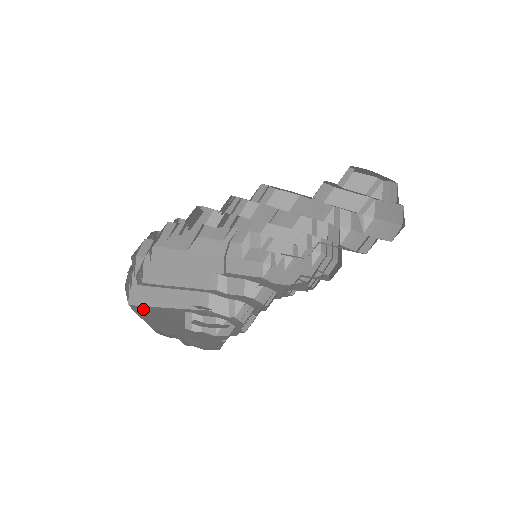
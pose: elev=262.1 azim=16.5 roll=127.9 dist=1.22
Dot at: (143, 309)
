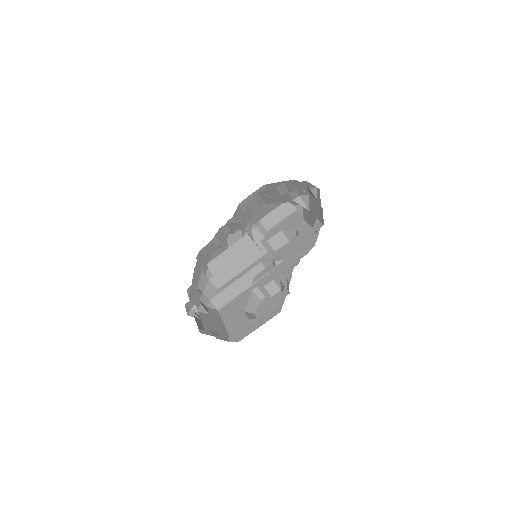
Dot at: (226, 309)
